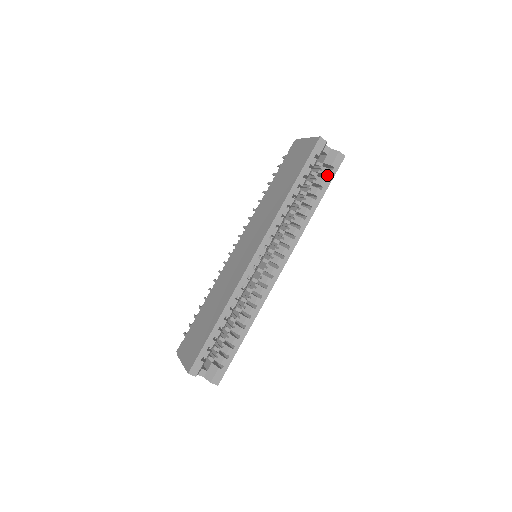
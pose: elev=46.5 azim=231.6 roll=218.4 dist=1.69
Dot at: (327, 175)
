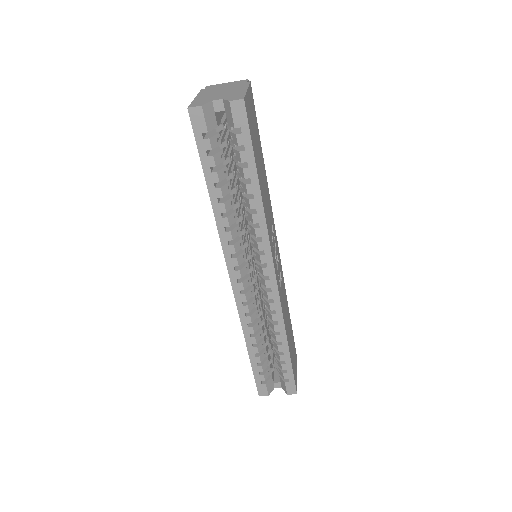
Dot at: (240, 144)
